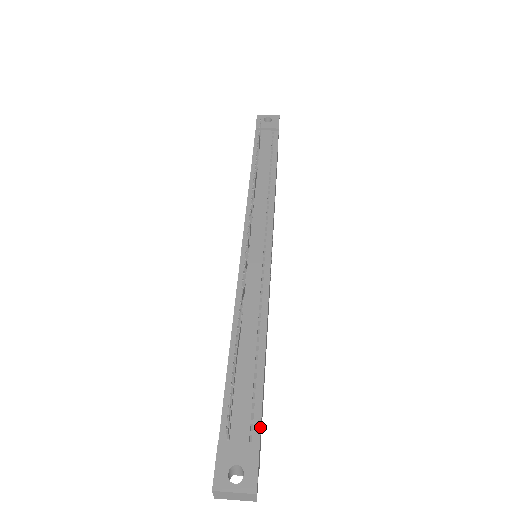
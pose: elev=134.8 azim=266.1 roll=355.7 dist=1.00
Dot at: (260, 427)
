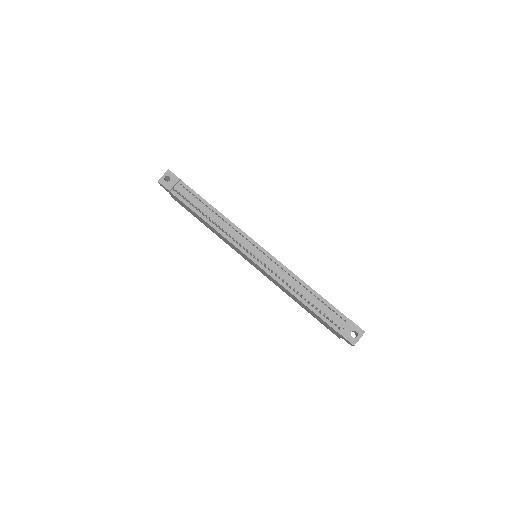
Dot at: (343, 315)
